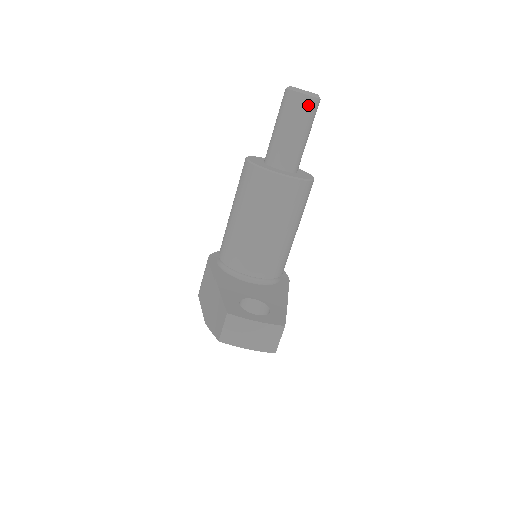
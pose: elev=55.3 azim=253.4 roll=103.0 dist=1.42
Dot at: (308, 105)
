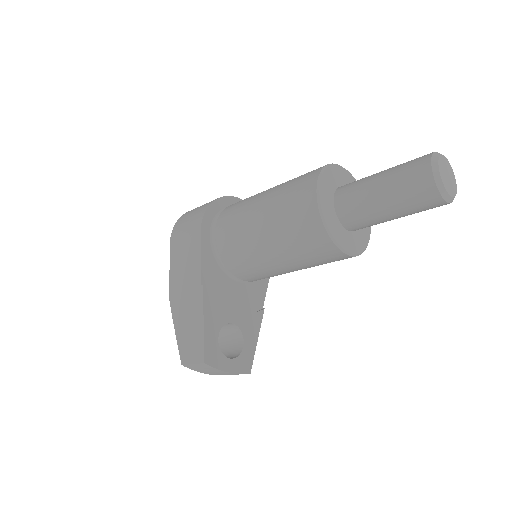
Dot at: (435, 206)
